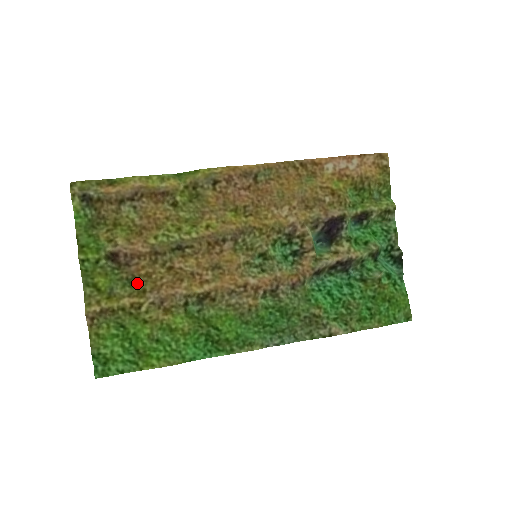
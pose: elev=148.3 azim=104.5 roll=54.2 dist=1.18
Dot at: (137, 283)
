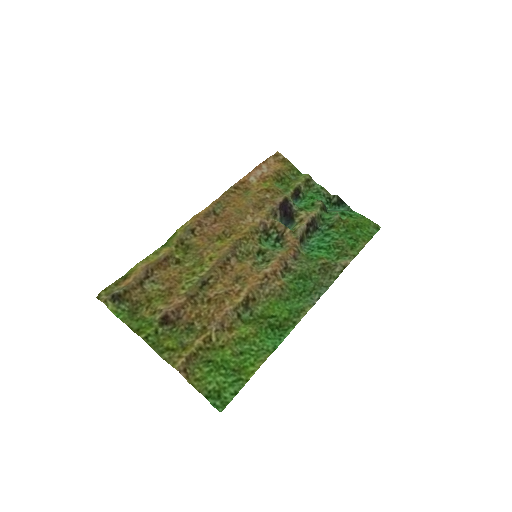
Dot at: (195, 327)
